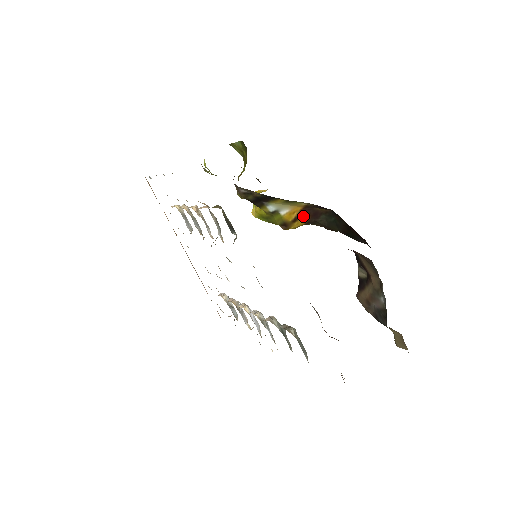
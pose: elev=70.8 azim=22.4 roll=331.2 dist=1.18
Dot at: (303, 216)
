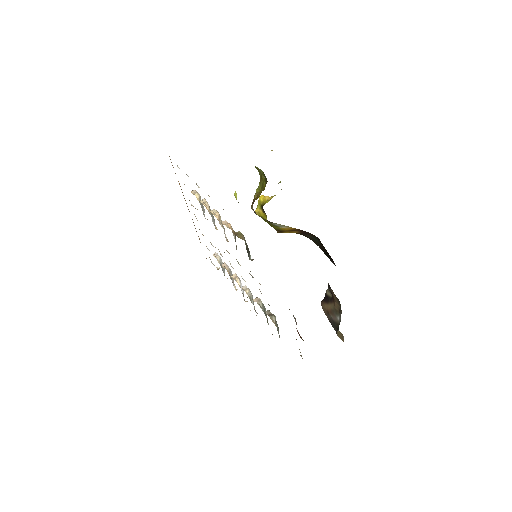
Dot at: (296, 231)
